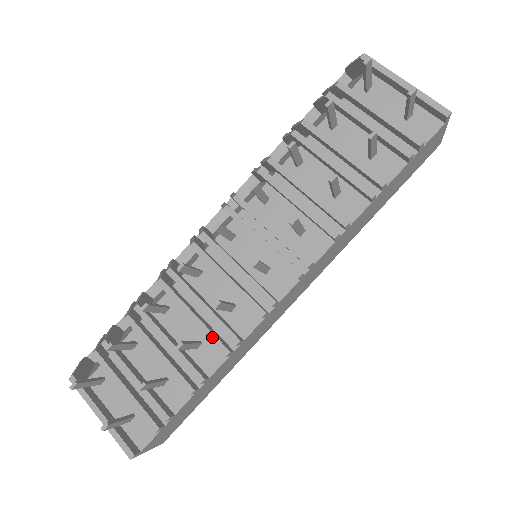
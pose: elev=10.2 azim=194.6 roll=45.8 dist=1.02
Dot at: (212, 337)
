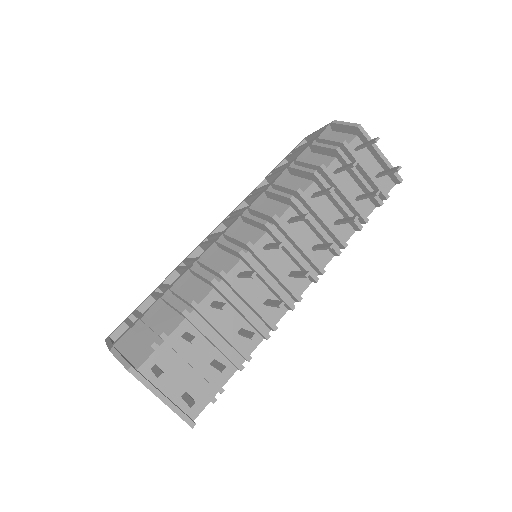
Dot at: (258, 326)
